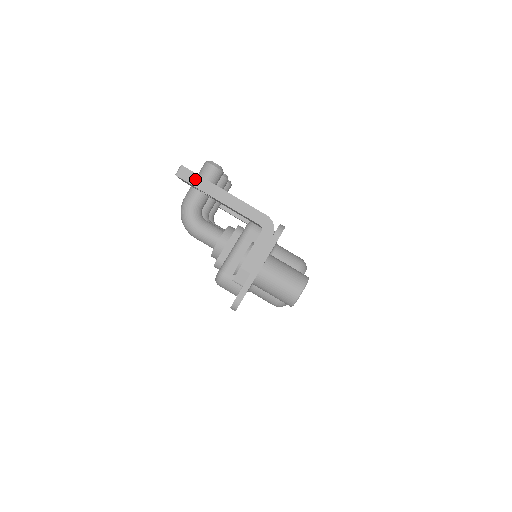
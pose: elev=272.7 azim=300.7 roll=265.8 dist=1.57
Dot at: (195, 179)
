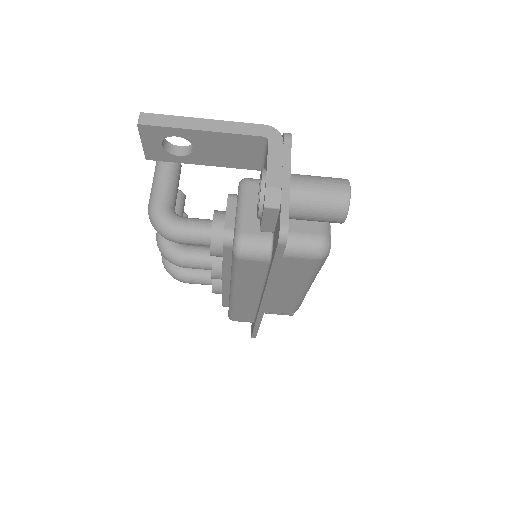
Dot at: (163, 120)
